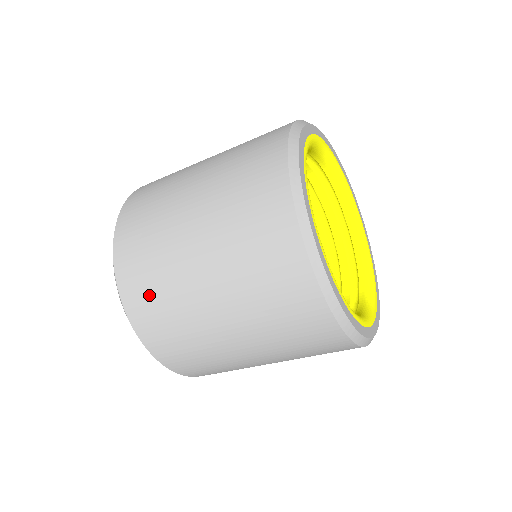
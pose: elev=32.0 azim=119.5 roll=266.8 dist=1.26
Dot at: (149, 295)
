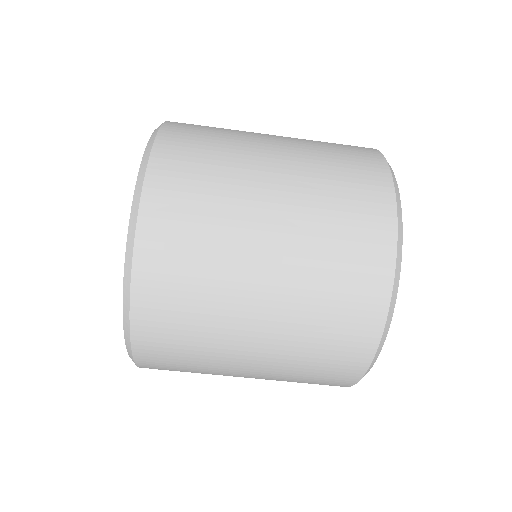
Dot at: (174, 343)
